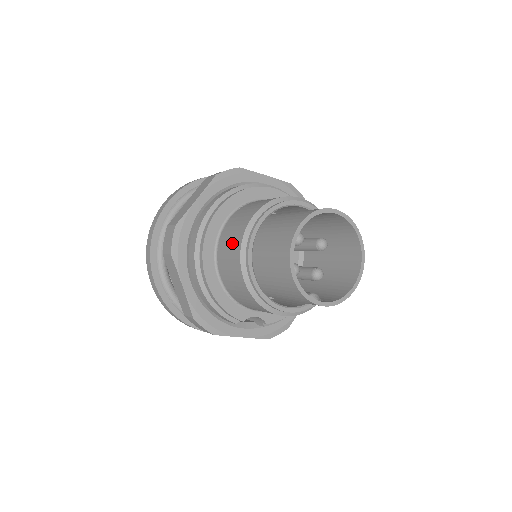
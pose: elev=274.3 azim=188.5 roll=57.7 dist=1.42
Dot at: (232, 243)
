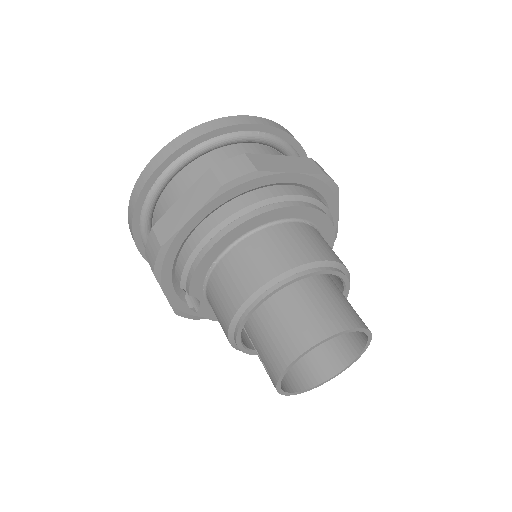
Dot at: (279, 254)
